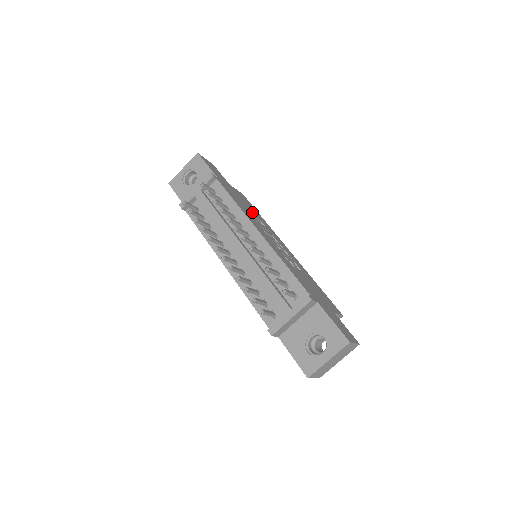
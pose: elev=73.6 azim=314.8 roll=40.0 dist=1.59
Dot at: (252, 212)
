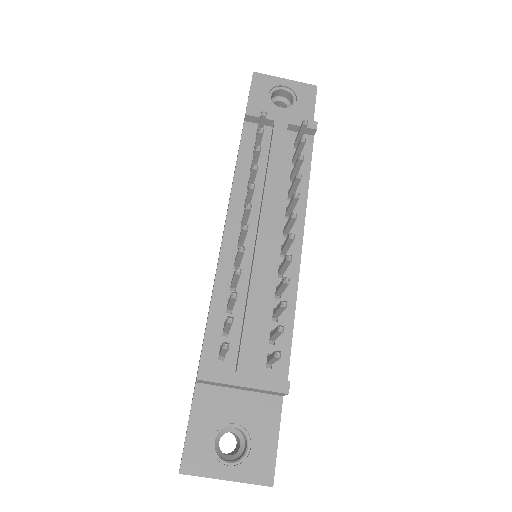
Dot at: occluded
